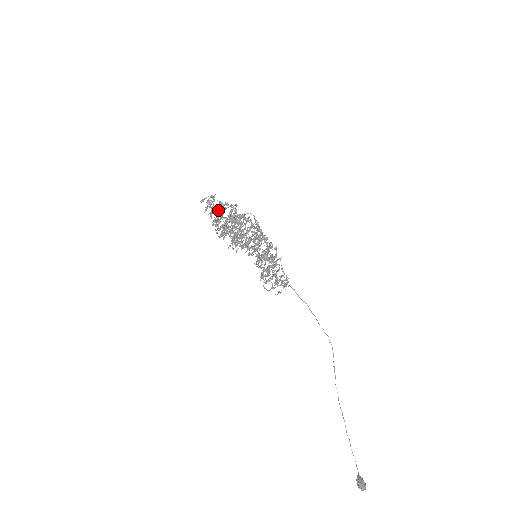
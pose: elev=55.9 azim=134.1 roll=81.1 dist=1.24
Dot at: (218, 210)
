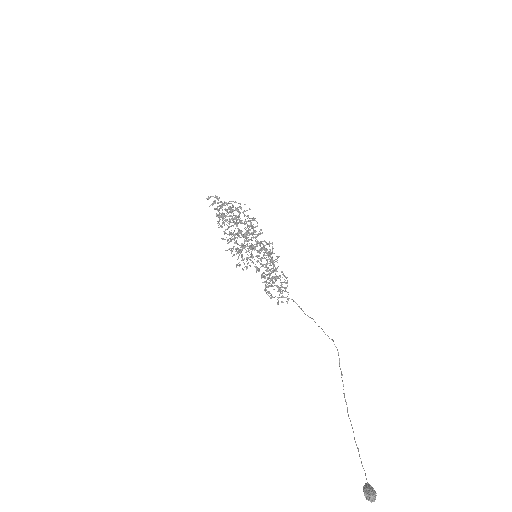
Dot at: (220, 205)
